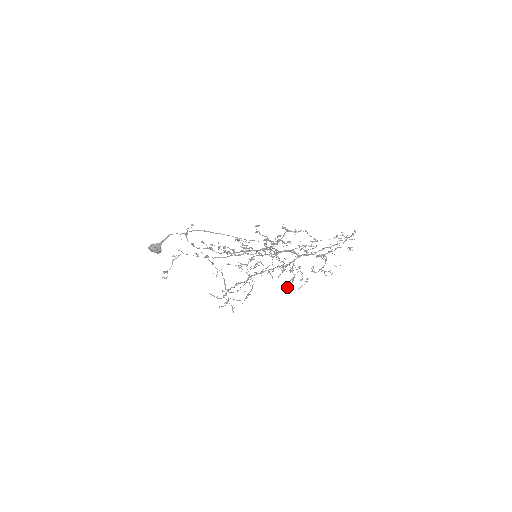
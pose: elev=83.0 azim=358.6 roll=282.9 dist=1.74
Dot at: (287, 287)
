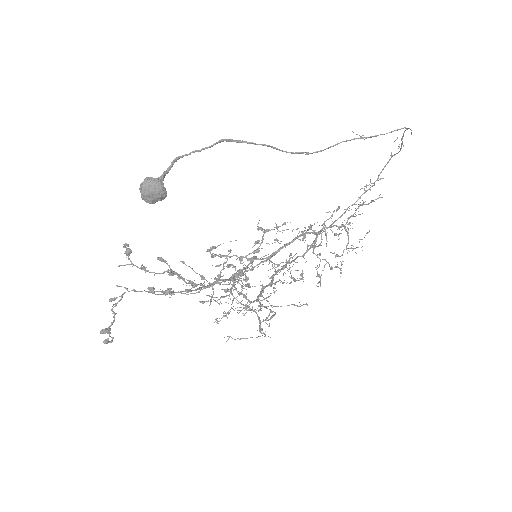
Dot at: occluded
